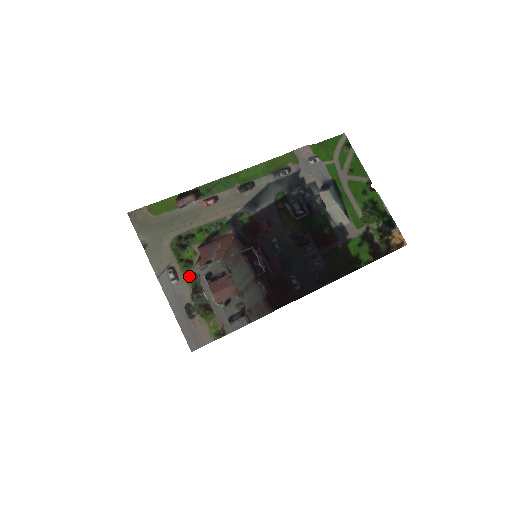
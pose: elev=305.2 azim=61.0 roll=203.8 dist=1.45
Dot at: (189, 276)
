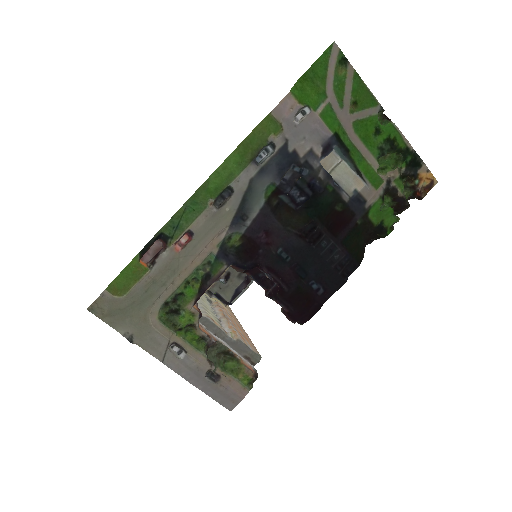
Dot at: (196, 341)
